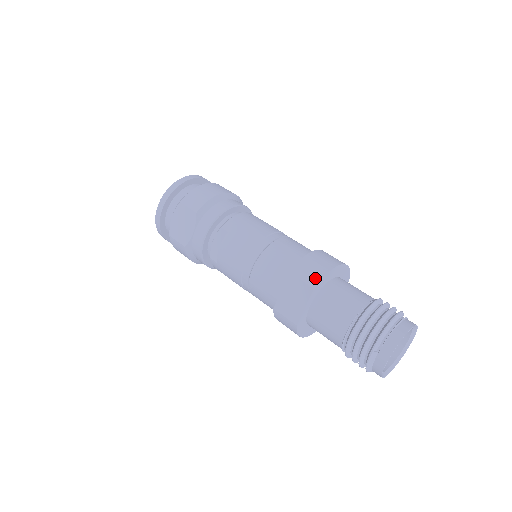
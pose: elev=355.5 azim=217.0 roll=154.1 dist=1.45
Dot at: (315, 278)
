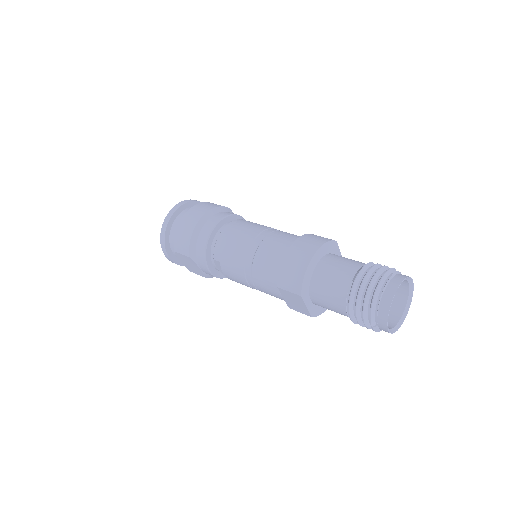
Dot at: (297, 287)
